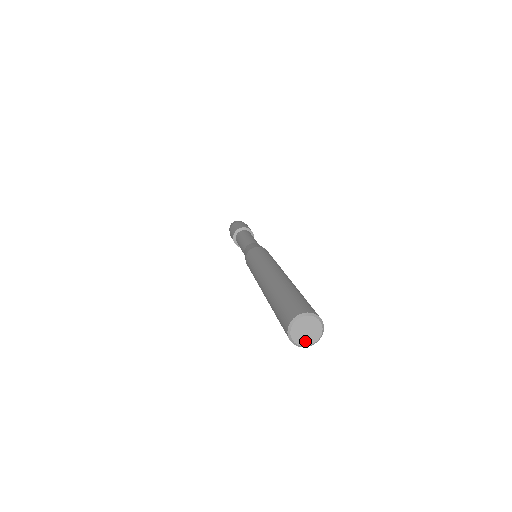
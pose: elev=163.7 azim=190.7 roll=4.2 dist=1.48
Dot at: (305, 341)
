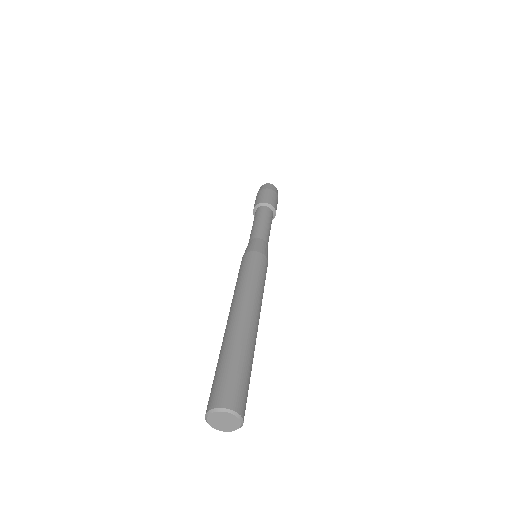
Dot at: (226, 428)
